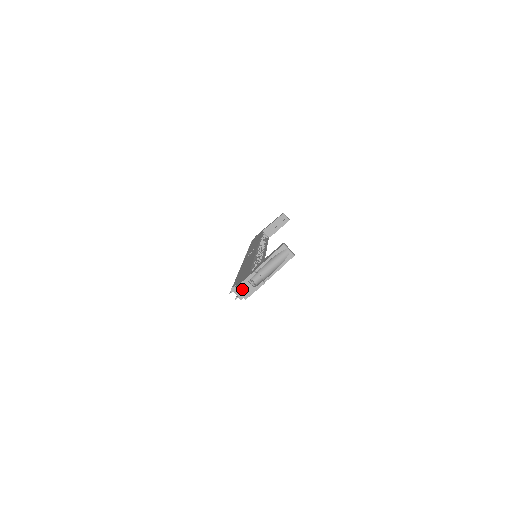
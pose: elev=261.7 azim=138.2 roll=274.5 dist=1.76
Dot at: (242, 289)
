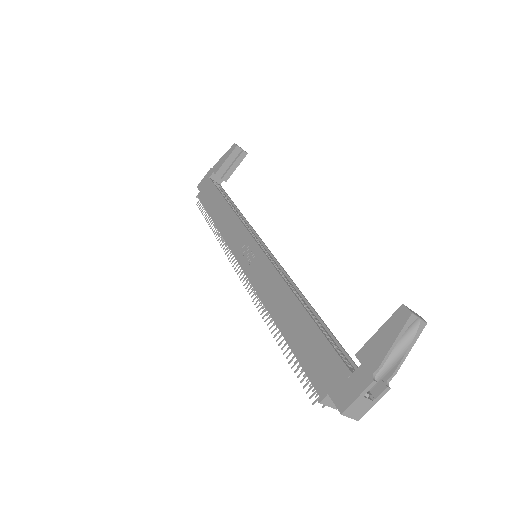
Dot at: (353, 410)
